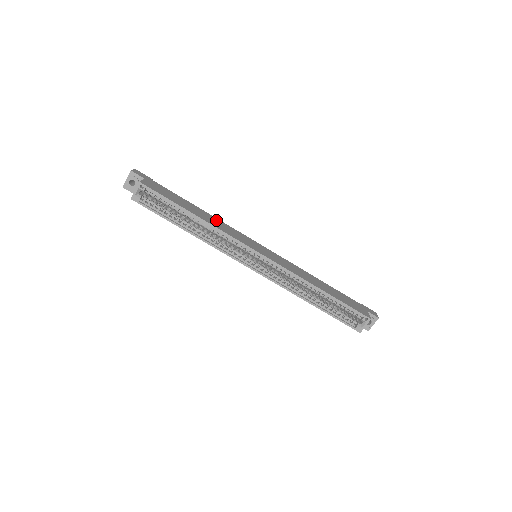
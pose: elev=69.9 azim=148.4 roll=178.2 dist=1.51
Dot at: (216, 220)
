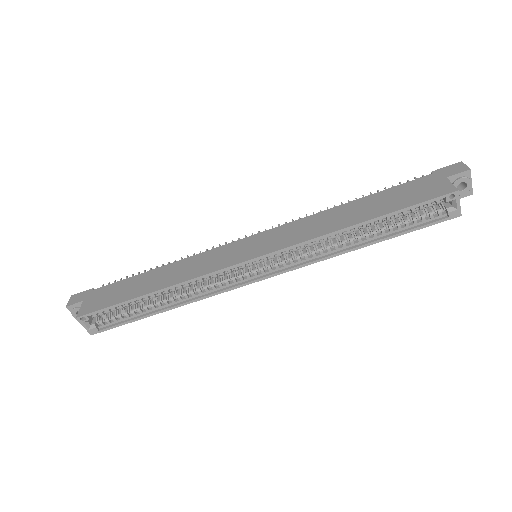
Dot at: (181, 265)
